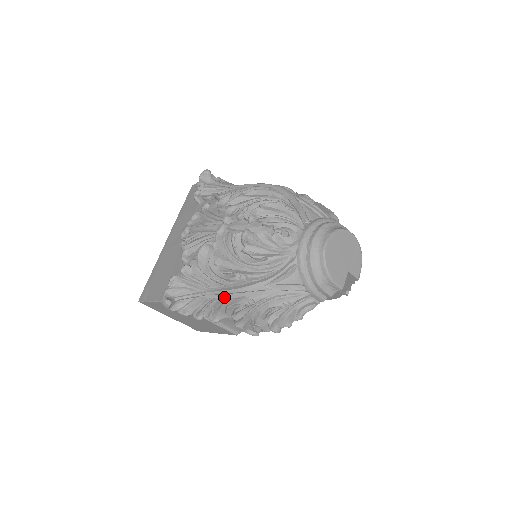
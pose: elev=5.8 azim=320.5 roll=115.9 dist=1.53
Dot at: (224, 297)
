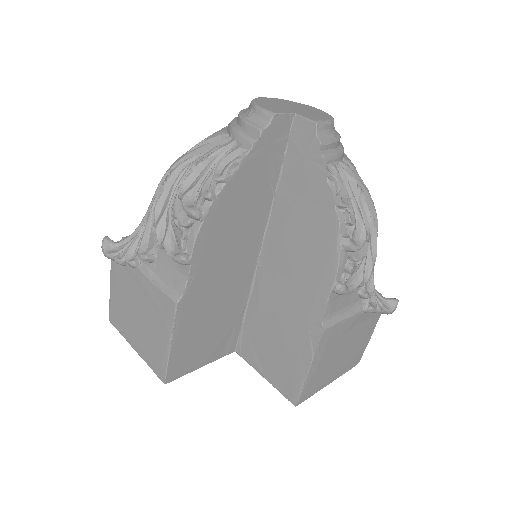
Dot at: (154, 204)
